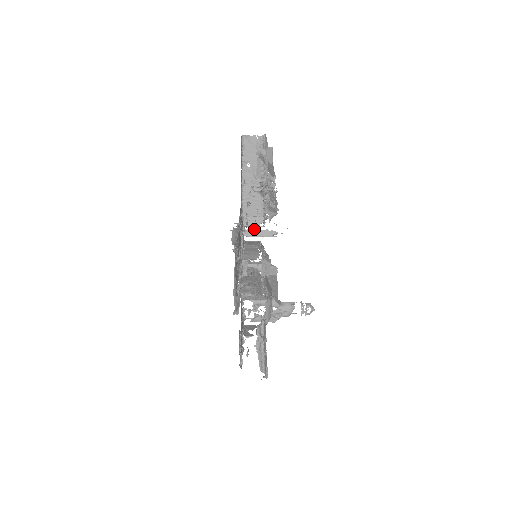
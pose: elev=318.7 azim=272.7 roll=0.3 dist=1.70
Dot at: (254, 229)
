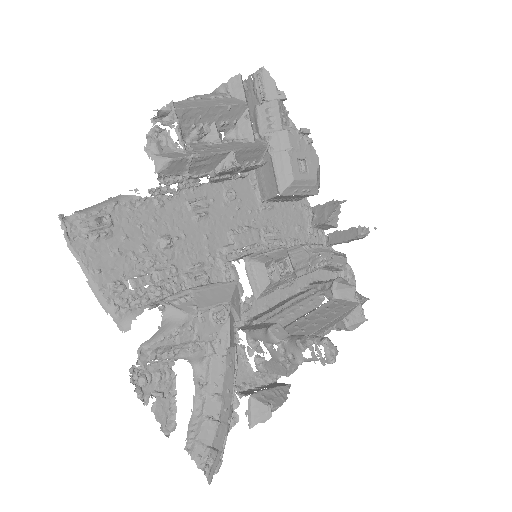
Dot at: (337, 230)
